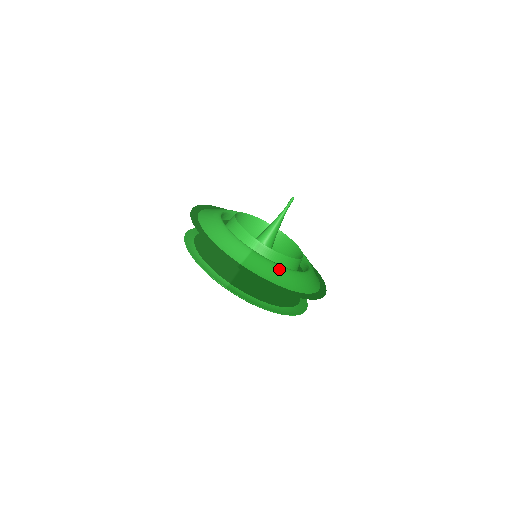
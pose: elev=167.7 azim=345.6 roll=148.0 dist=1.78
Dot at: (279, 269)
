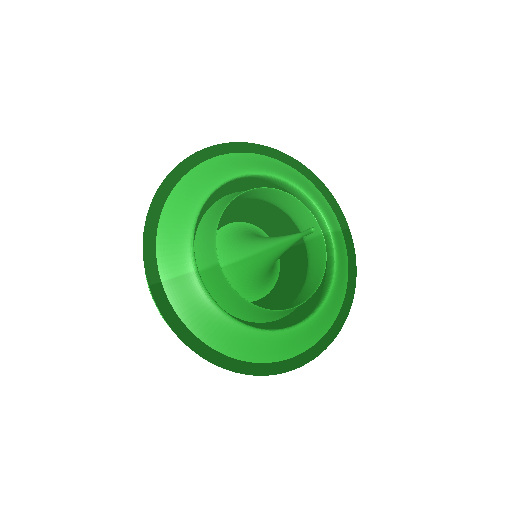
Dot at: (215, 316)
